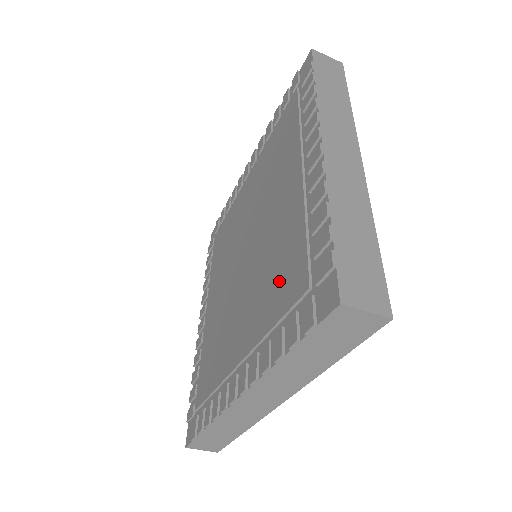
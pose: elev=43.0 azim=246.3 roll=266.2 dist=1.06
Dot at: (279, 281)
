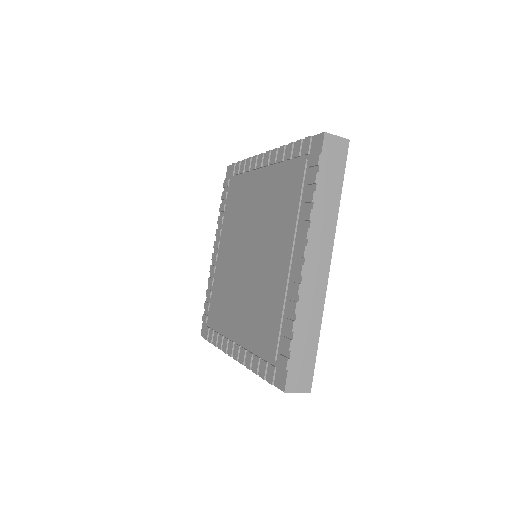
Dot at: (263, 326)
